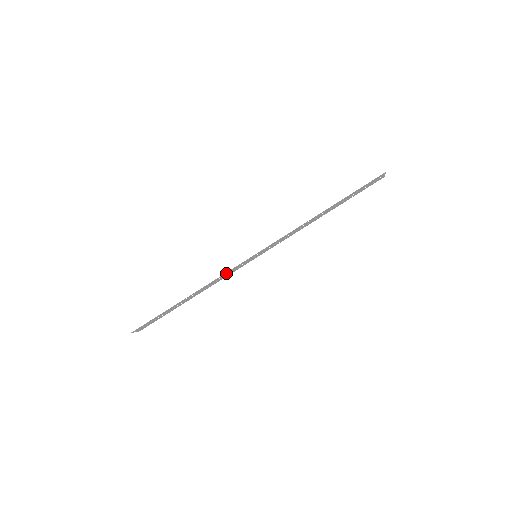
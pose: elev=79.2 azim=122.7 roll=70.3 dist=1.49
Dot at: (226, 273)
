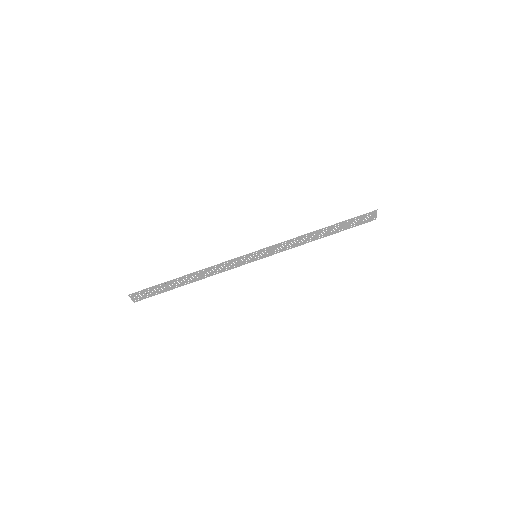
Dot at: (227, 263)
